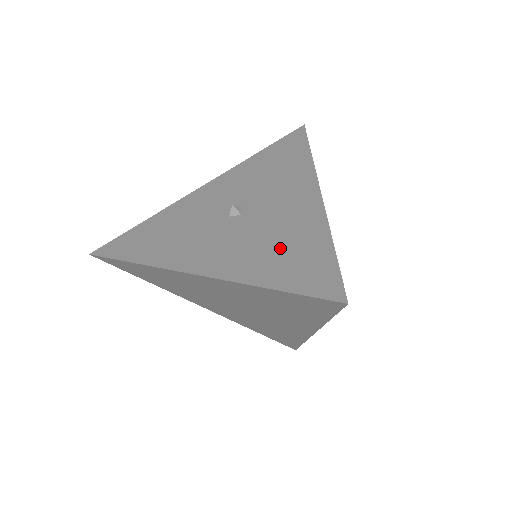
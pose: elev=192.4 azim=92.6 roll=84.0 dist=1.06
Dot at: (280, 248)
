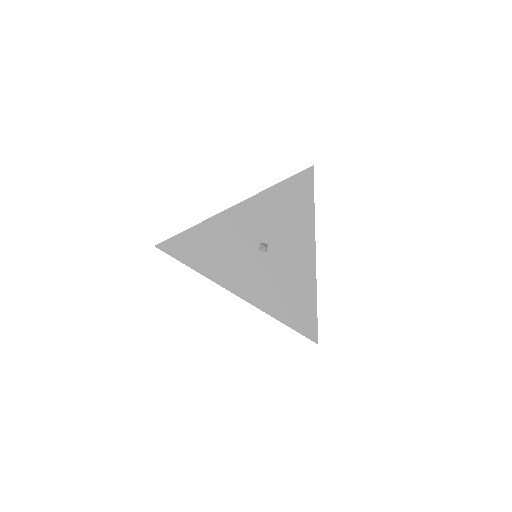
Dot at: (289, 294)
